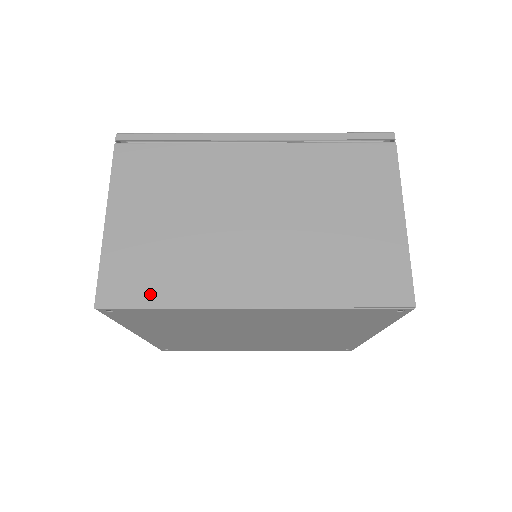
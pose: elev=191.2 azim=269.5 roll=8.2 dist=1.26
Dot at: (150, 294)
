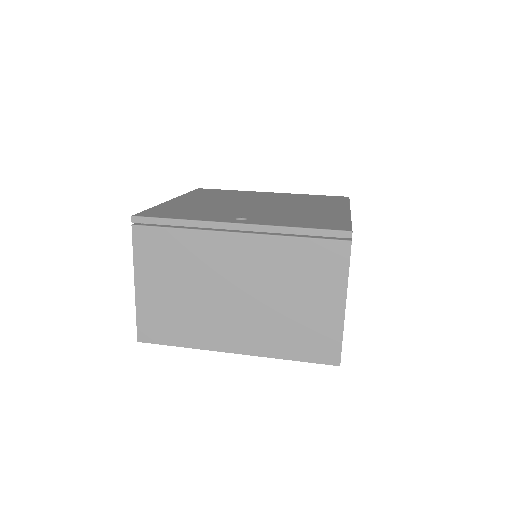
Dot at: (170, 338)
